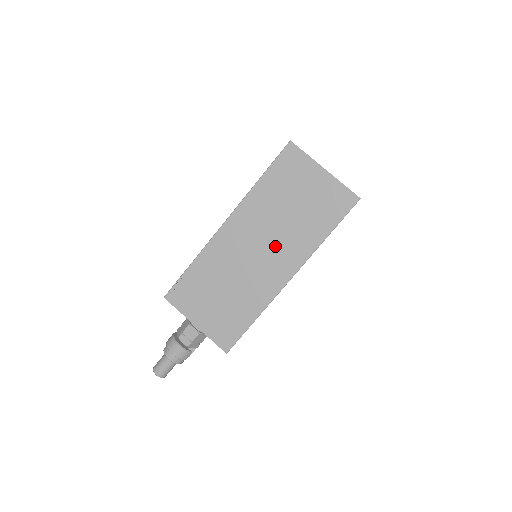
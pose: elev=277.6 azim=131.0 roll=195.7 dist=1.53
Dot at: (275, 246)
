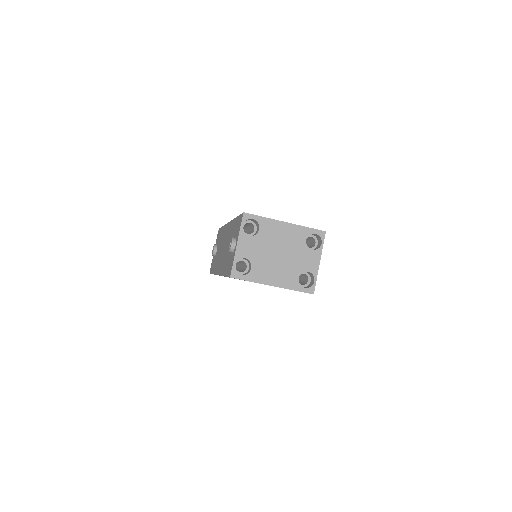
Dot at: occluded
